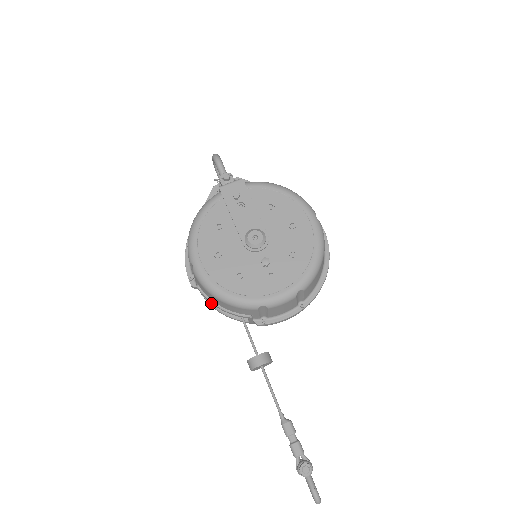
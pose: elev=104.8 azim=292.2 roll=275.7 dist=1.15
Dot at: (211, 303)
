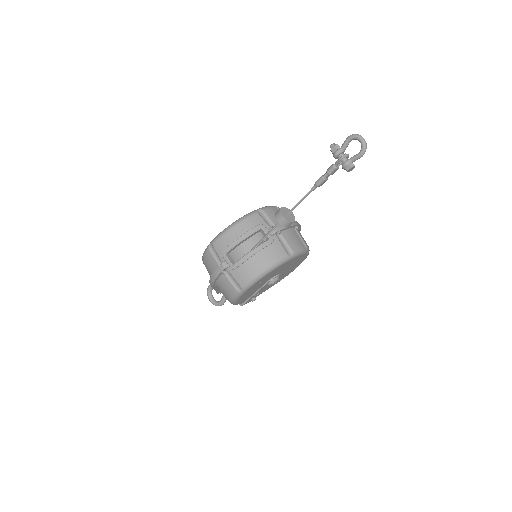
Dot at: (241, 258)
